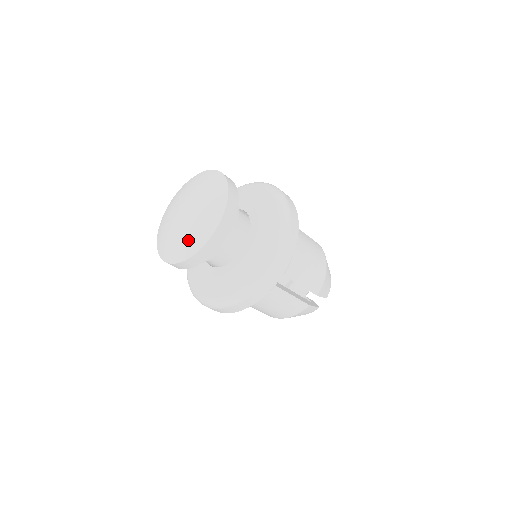
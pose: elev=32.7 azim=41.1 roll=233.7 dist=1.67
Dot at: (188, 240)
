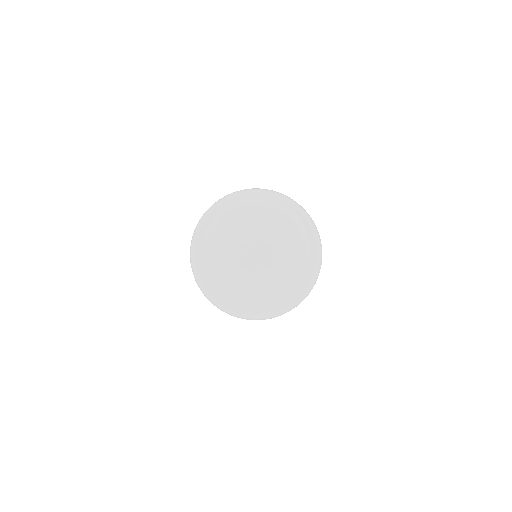
Dot at: (290, 266)
